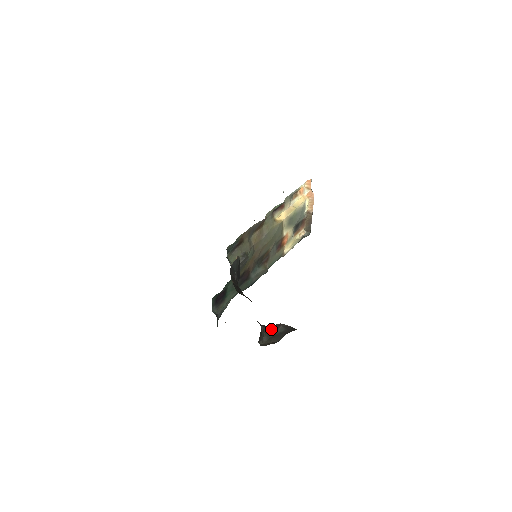
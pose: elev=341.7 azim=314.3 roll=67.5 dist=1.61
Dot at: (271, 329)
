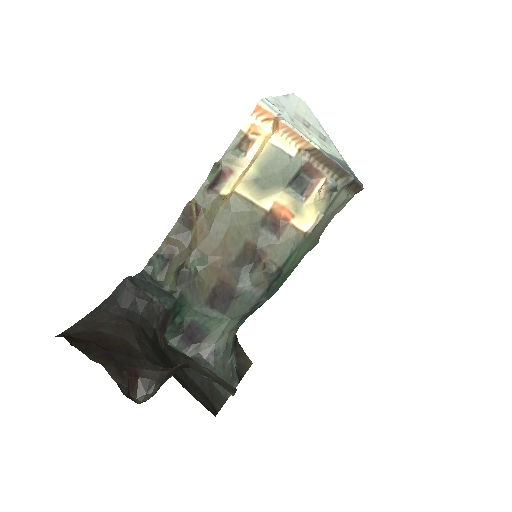
Dot at: (169, 373)
